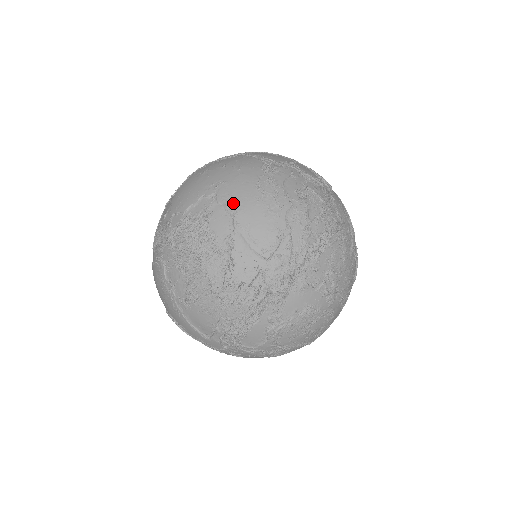
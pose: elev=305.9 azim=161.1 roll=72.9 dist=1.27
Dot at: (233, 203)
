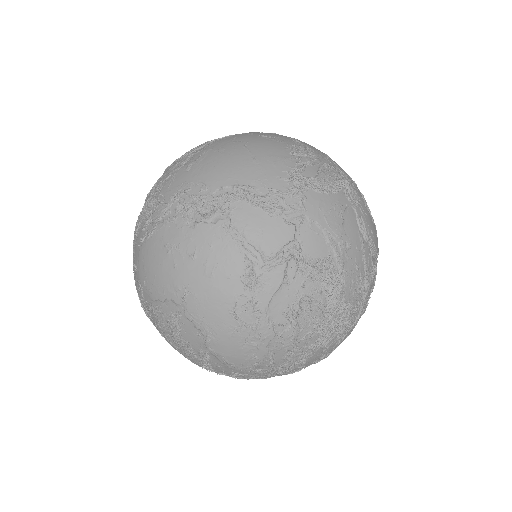
Dot at: (204, 329)
